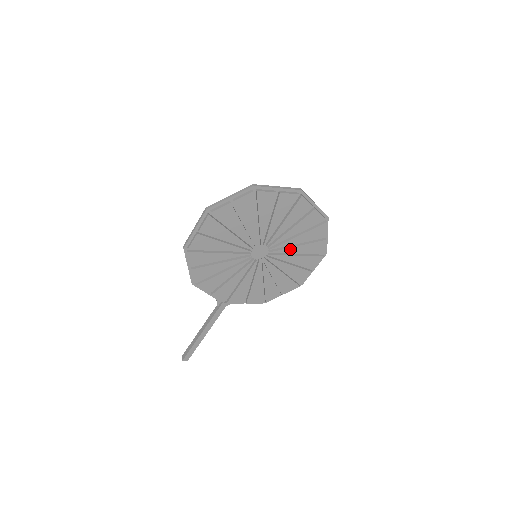
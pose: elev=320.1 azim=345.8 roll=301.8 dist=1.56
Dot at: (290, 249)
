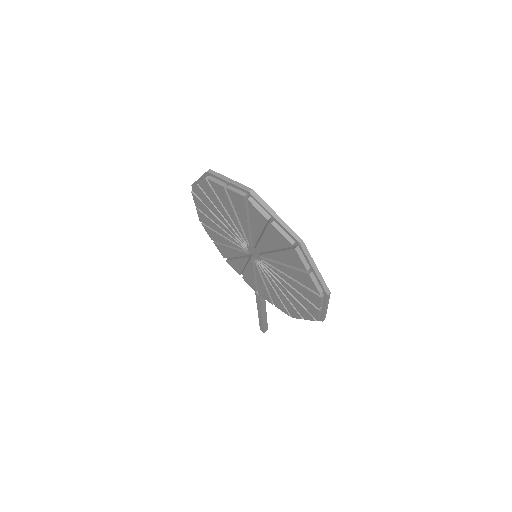
Dot at: (277, 265)
